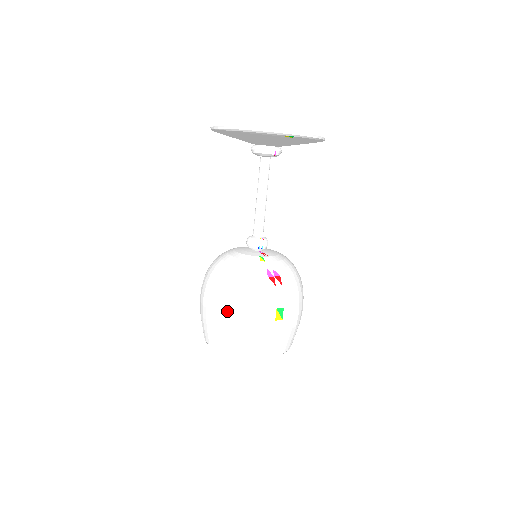
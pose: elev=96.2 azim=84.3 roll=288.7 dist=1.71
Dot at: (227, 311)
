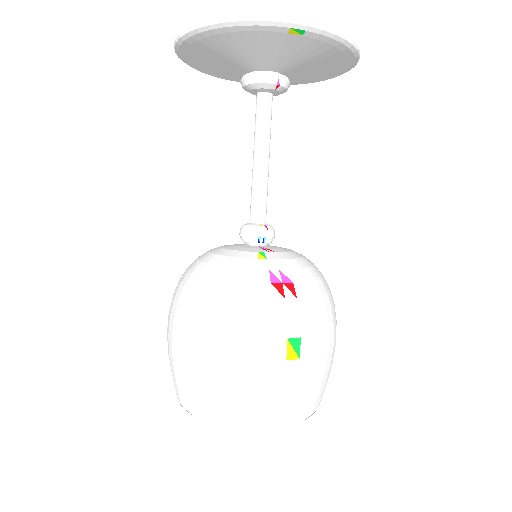
Dot at: (202, 344)
